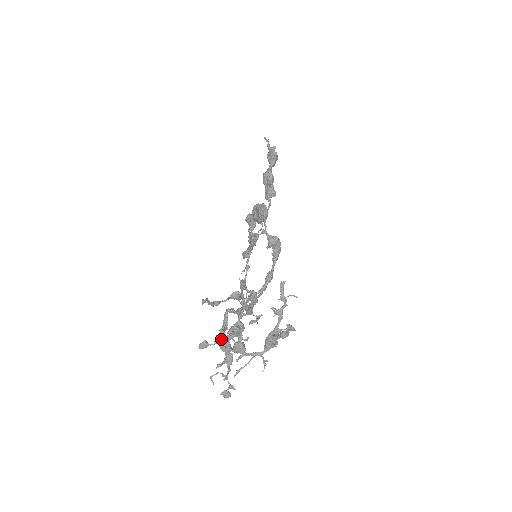
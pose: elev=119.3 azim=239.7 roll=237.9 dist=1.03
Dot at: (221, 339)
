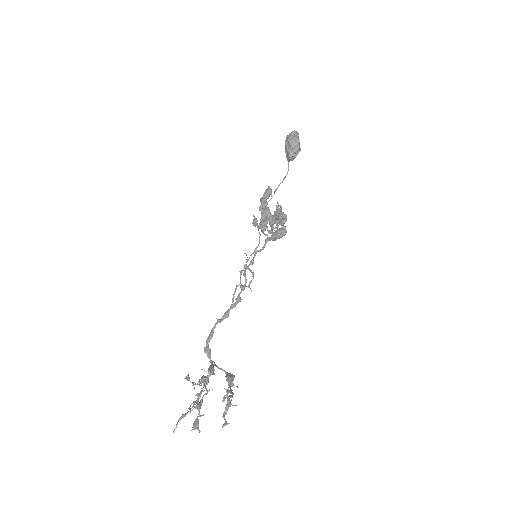
Dot at: (206, 347)
